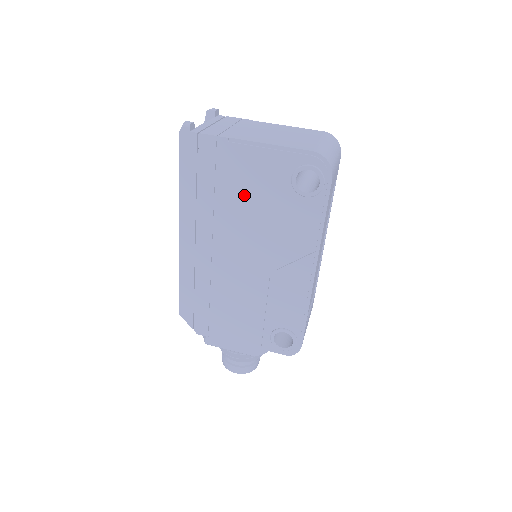
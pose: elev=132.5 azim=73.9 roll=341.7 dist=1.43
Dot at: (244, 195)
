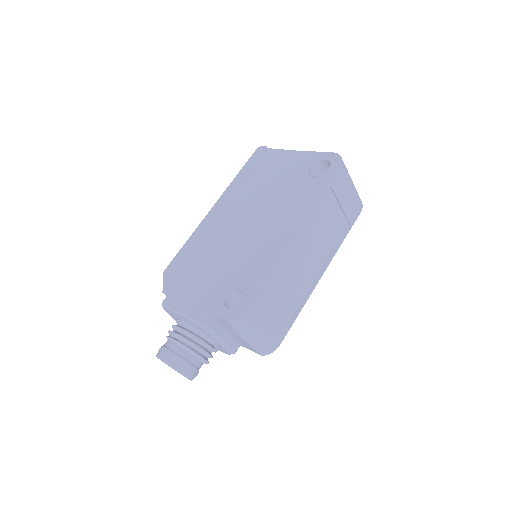
Dot at: (273, 180)
